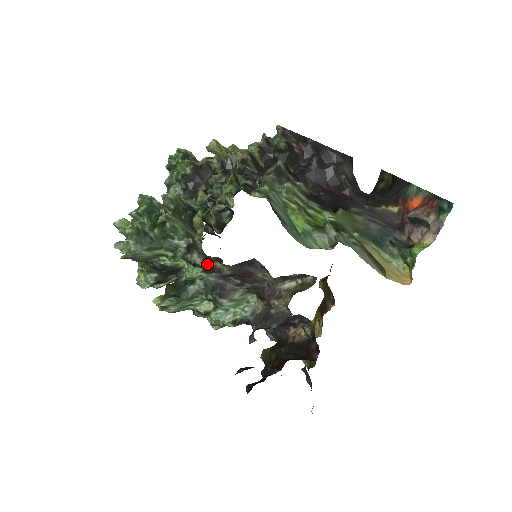
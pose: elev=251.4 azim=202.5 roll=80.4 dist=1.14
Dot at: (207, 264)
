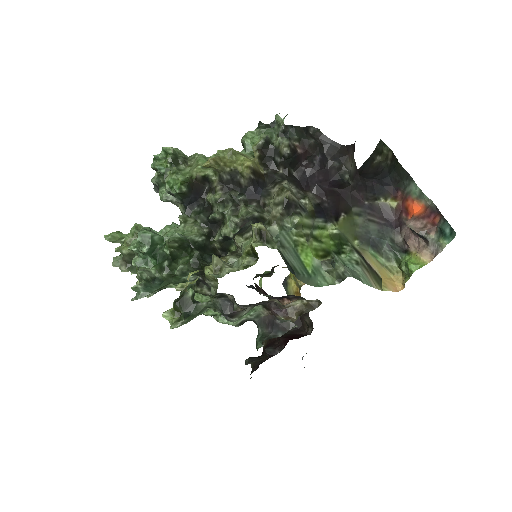
Dot at: (217, 294)
